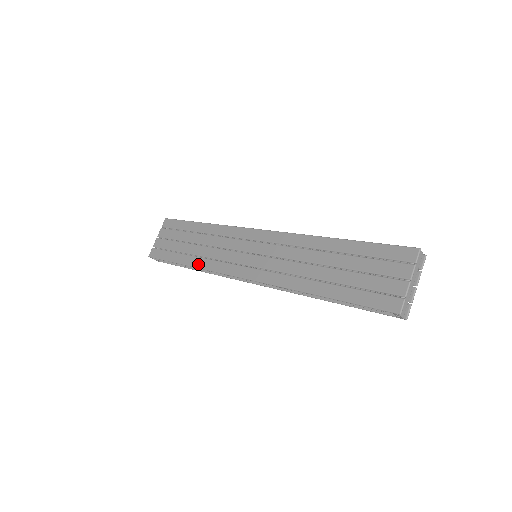
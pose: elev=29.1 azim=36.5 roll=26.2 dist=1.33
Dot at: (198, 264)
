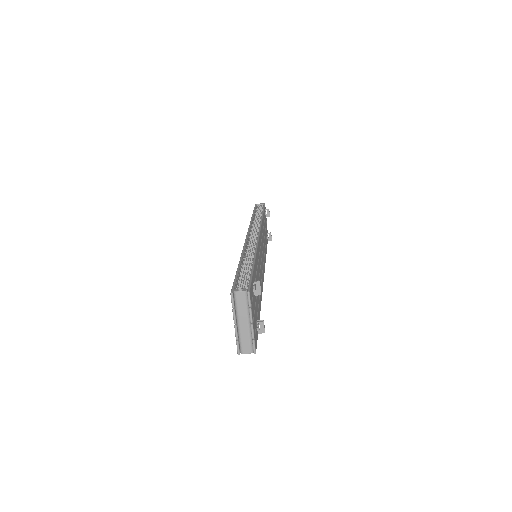
Dot at: occluded
